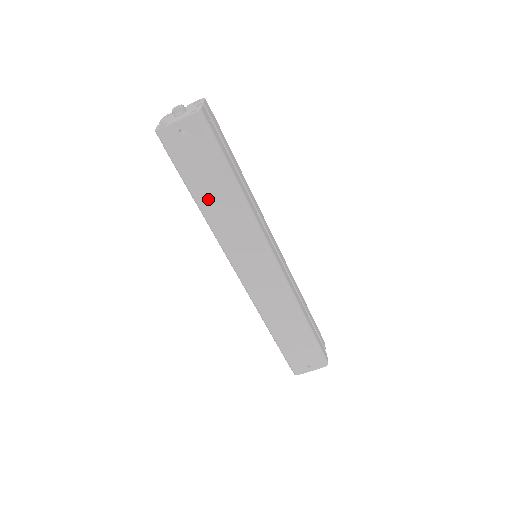
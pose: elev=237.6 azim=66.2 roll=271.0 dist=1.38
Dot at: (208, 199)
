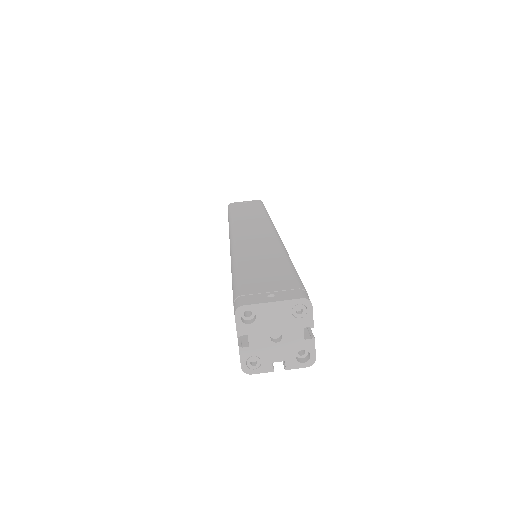
Dot at: (240, 214)
